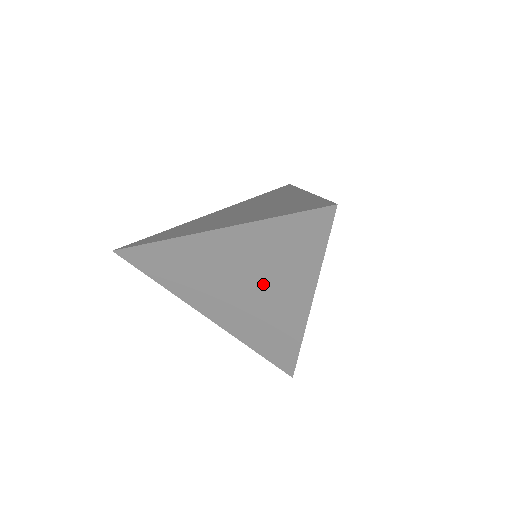
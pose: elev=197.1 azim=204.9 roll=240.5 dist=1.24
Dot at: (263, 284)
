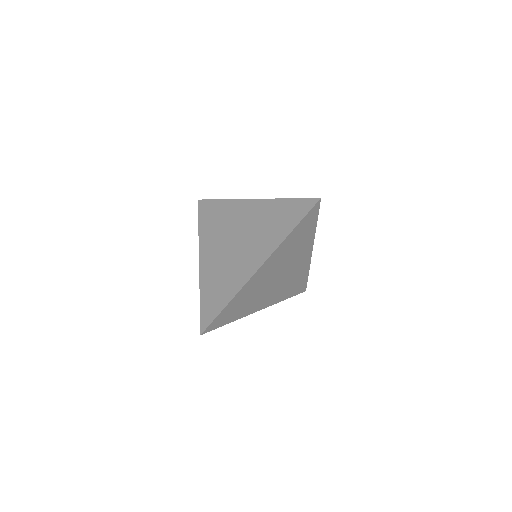
Dot at: (249, 242)
